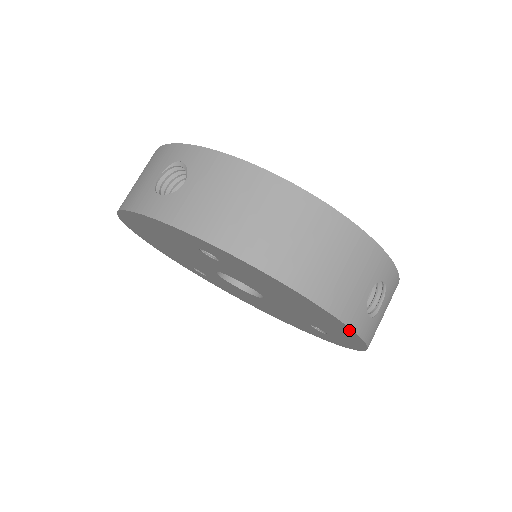
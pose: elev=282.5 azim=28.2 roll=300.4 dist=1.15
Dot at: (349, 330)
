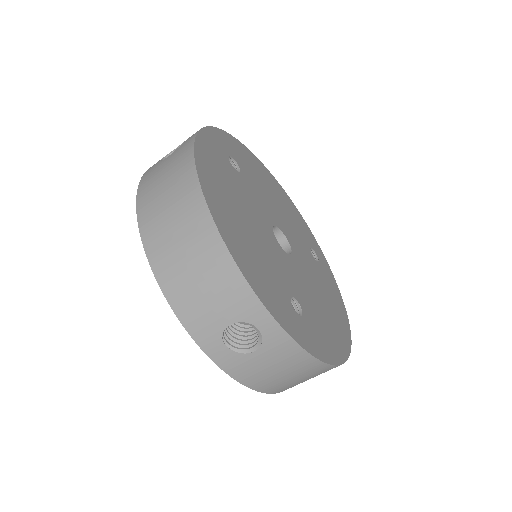
Dot at: occluded
